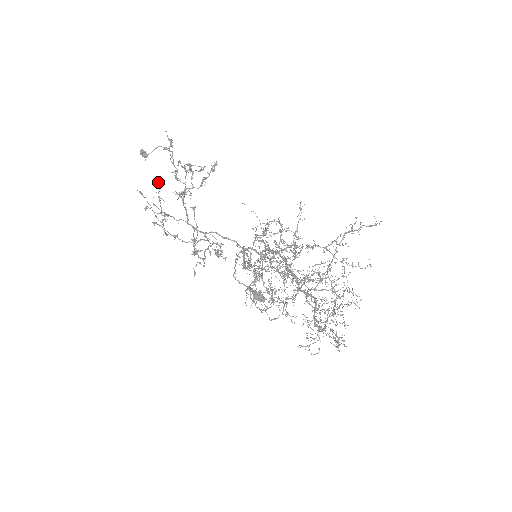
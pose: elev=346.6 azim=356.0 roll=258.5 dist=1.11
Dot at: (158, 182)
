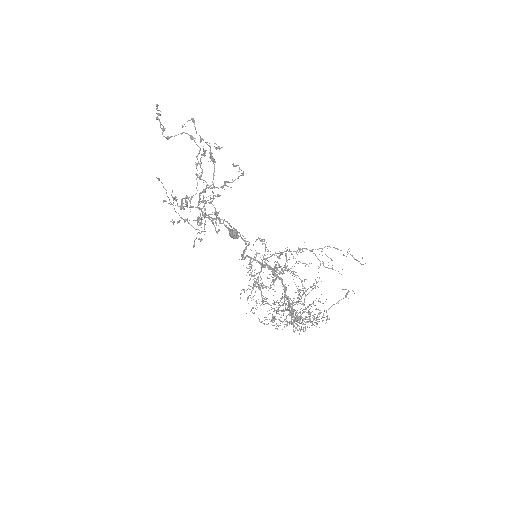
Dot at: (187, 198)
